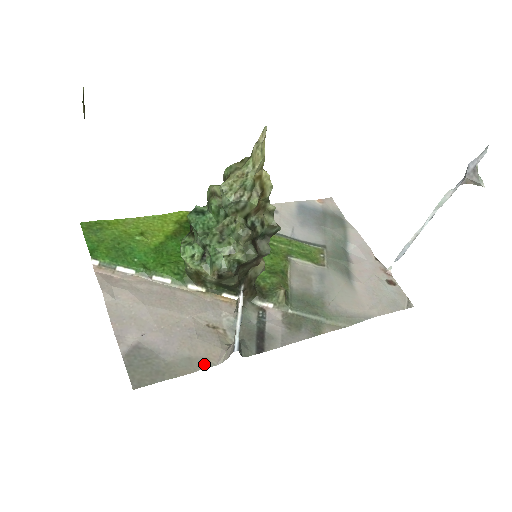
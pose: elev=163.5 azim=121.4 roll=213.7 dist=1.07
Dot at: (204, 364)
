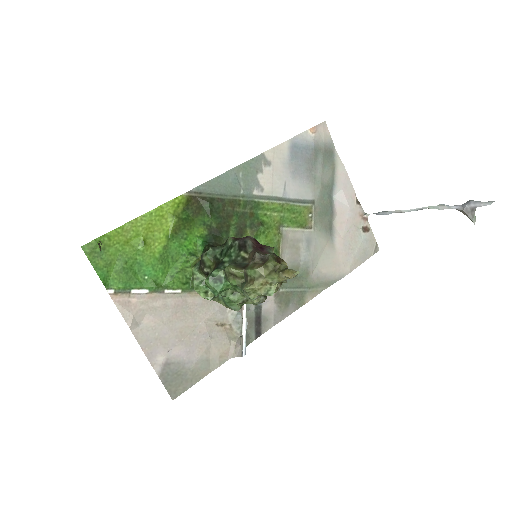
Dot at: (219, 363)
